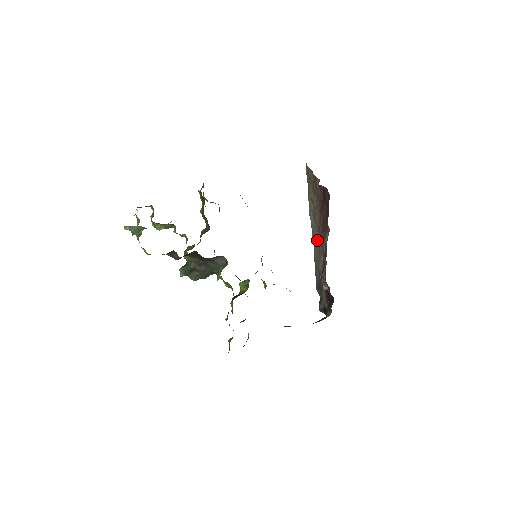
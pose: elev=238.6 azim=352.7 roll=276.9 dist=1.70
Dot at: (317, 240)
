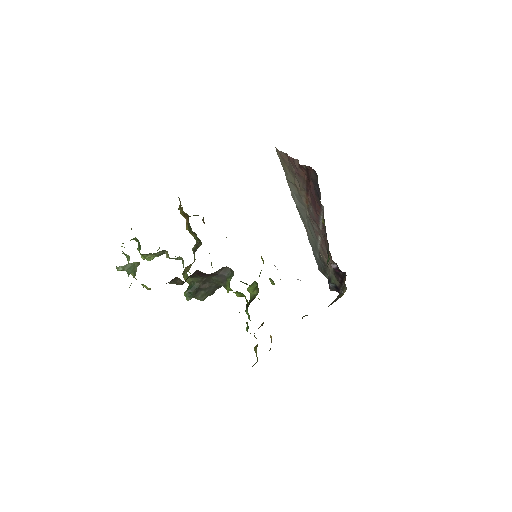
Dot at: (309, 221)
